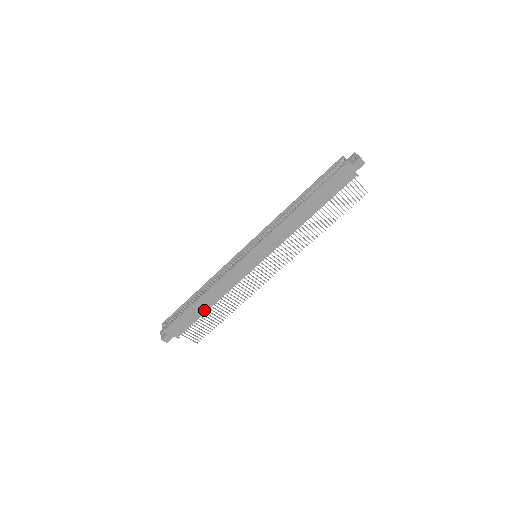
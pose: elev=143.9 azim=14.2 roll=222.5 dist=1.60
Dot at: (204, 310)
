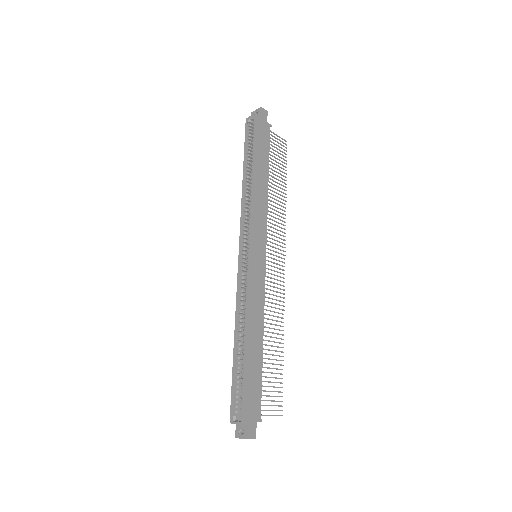
Dot at: (259, 357)
